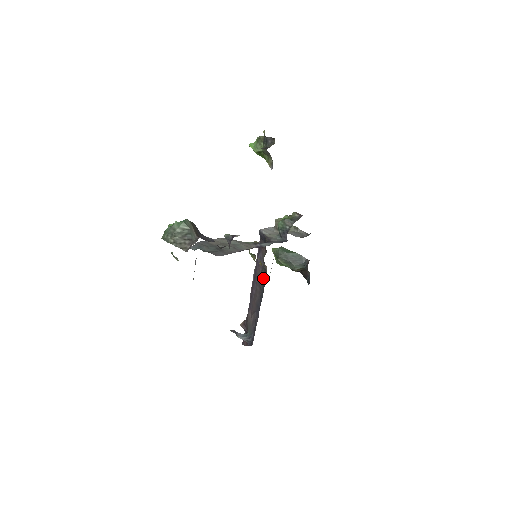
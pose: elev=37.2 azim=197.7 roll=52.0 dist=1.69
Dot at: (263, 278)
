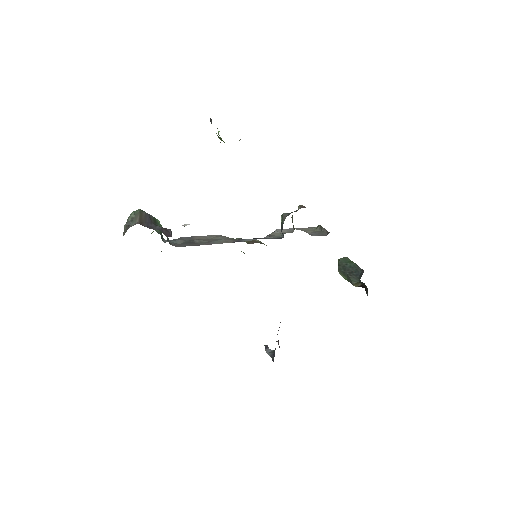
Dot at: occluded
